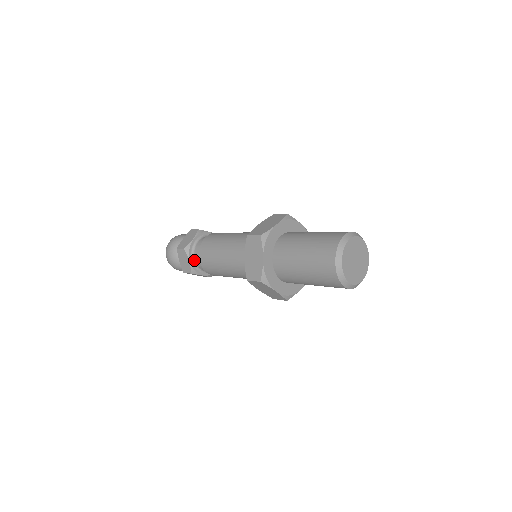
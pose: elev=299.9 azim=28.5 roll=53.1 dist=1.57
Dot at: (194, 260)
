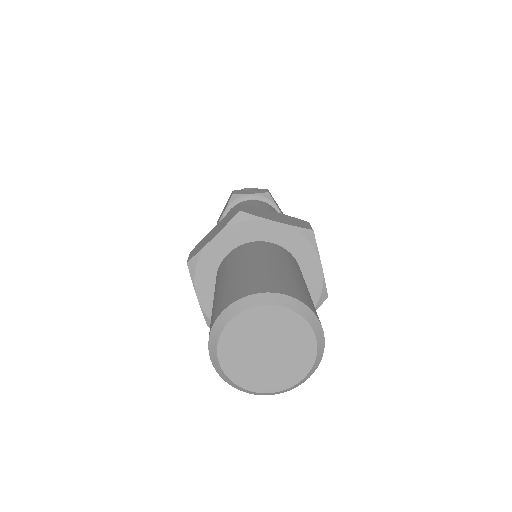
Dot at: occluded
